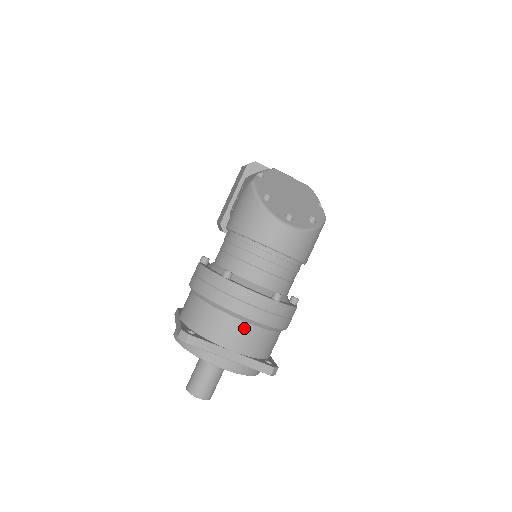
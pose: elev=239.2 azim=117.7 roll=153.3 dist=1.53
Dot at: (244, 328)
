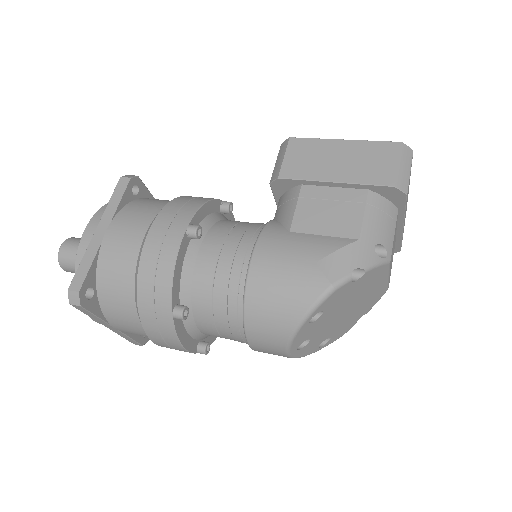
Dot at: (145, 335)
